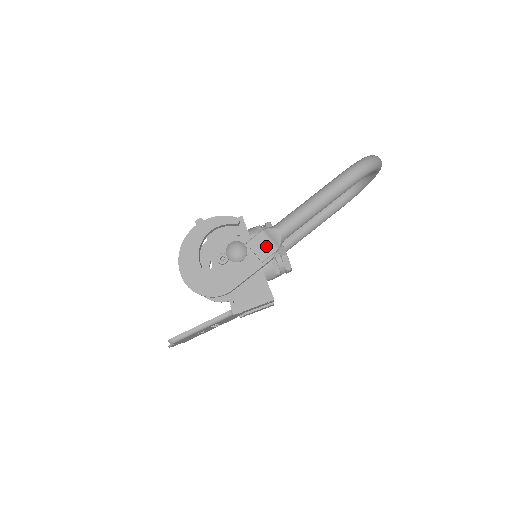
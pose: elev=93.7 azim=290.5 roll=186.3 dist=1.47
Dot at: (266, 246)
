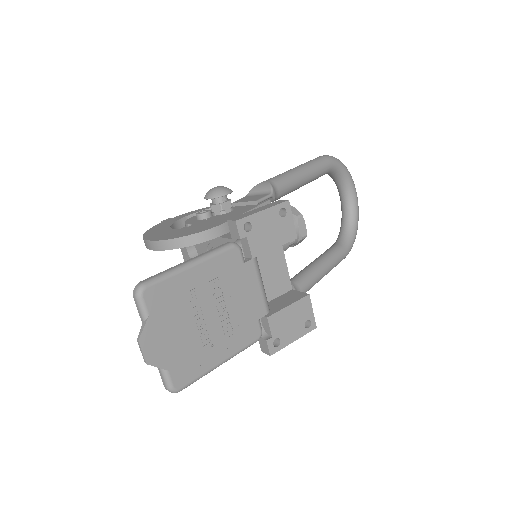
Dot at: (256, 197)
